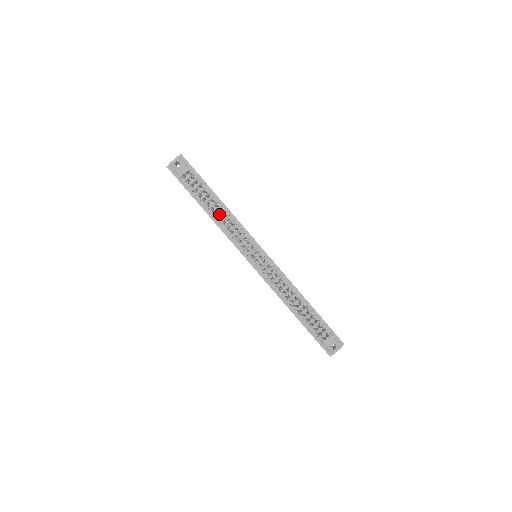
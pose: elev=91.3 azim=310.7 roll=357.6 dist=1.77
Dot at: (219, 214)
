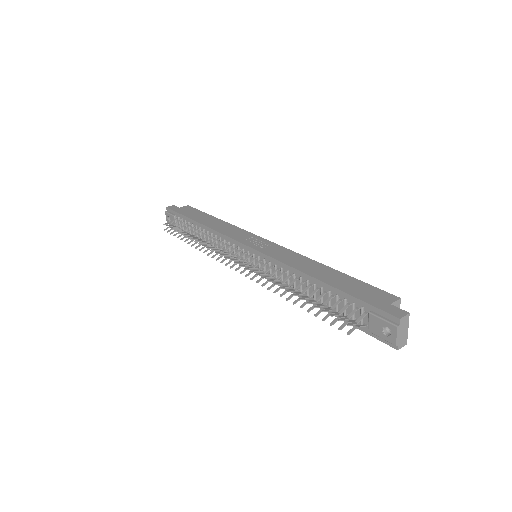
Dot at: (208, 238)
